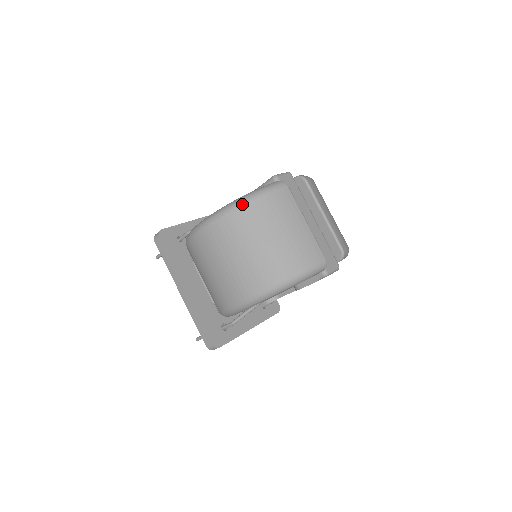
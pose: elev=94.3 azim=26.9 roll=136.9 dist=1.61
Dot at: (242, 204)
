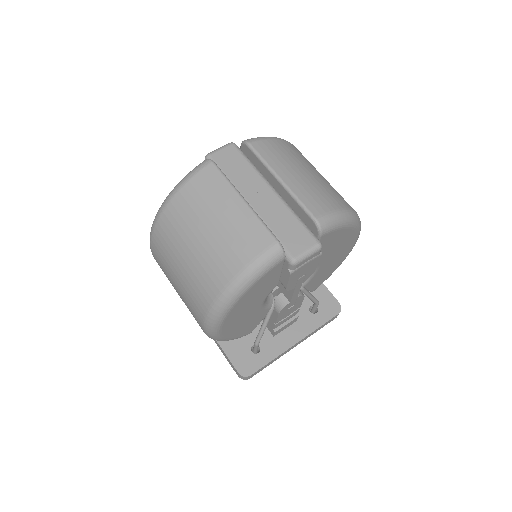
Dot at: (164, 206)
